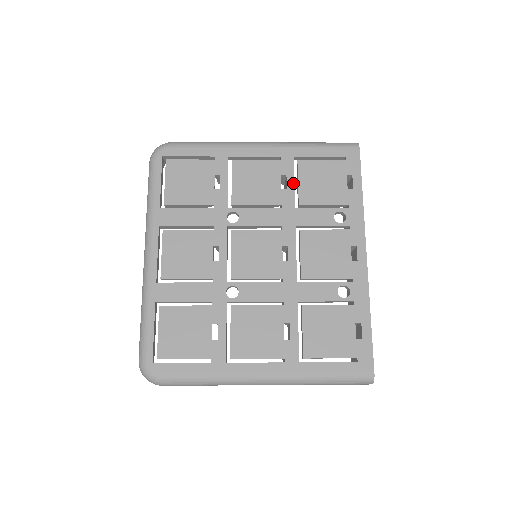
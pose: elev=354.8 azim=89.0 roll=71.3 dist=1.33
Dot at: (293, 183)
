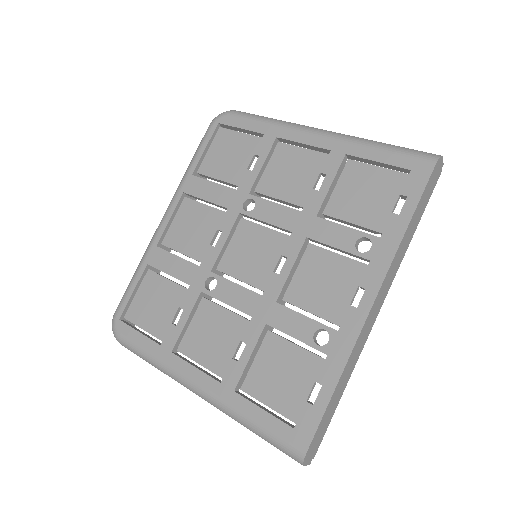
Dot at: (329, 186)
